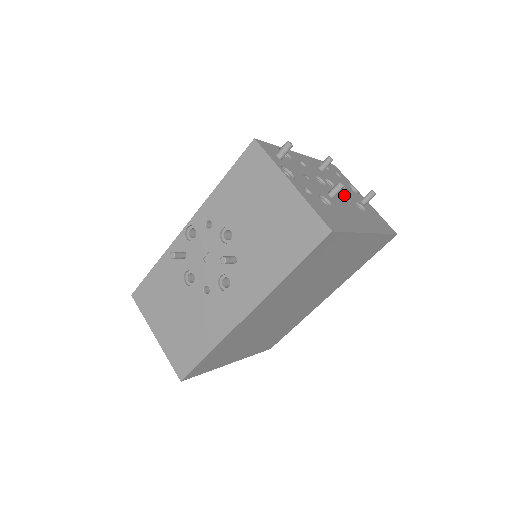
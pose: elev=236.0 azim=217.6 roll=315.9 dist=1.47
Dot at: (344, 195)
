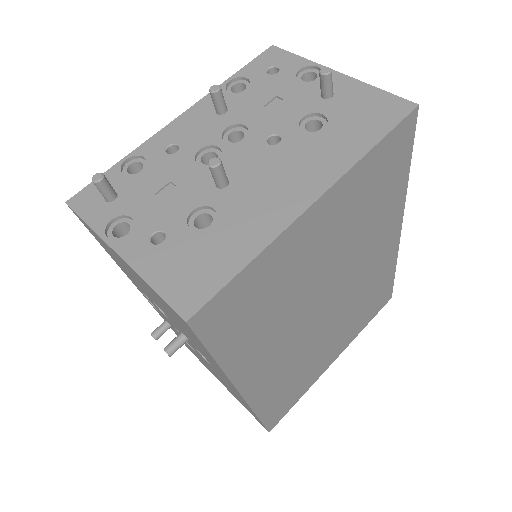
Dot at: (268, 133)
